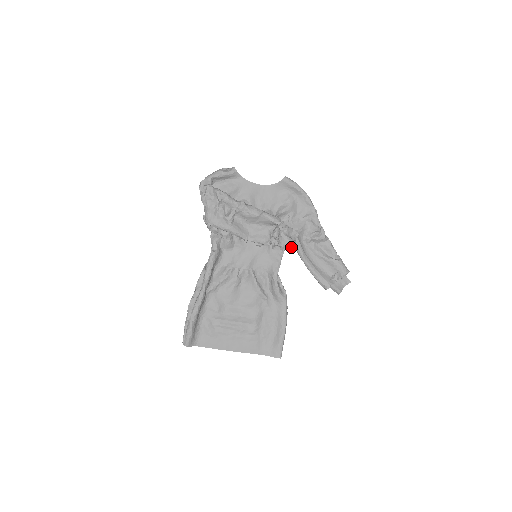
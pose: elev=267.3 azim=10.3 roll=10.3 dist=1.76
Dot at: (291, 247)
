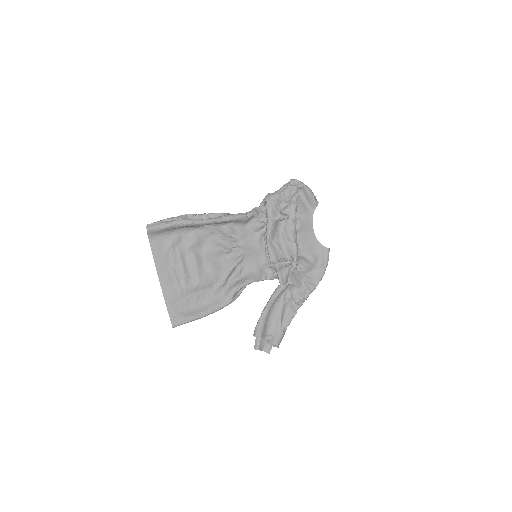
Dot at: (282, 282)
